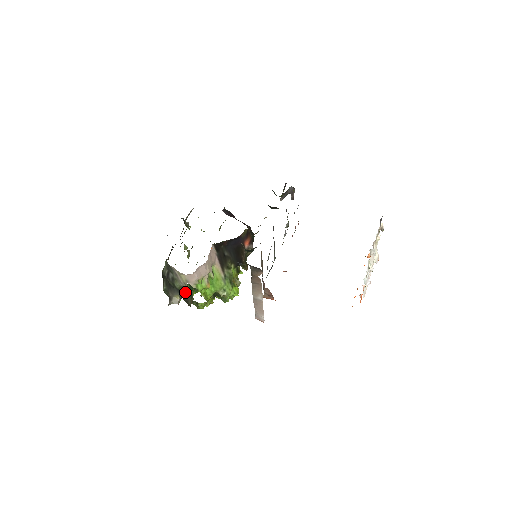
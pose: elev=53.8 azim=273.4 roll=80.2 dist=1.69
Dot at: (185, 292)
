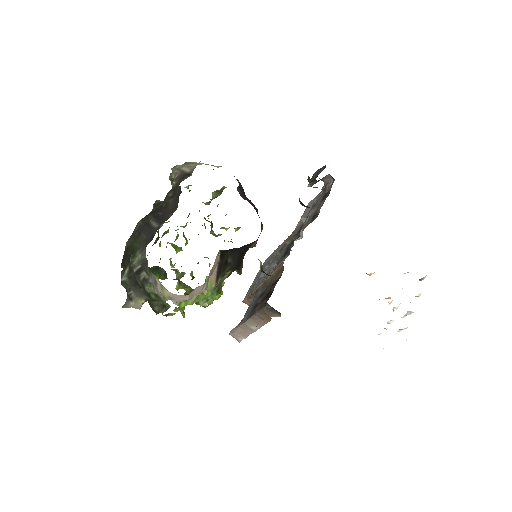
Dot at: (156, 299)
